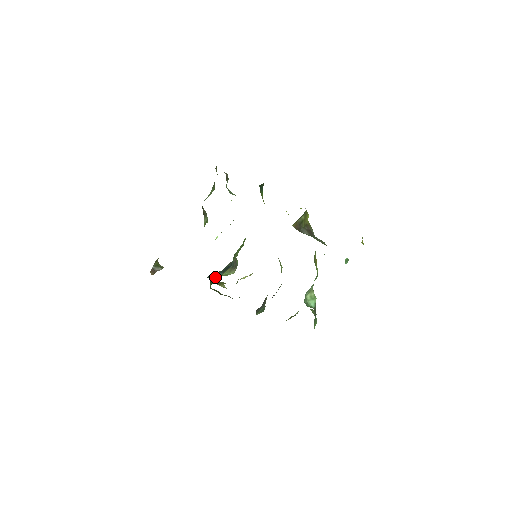
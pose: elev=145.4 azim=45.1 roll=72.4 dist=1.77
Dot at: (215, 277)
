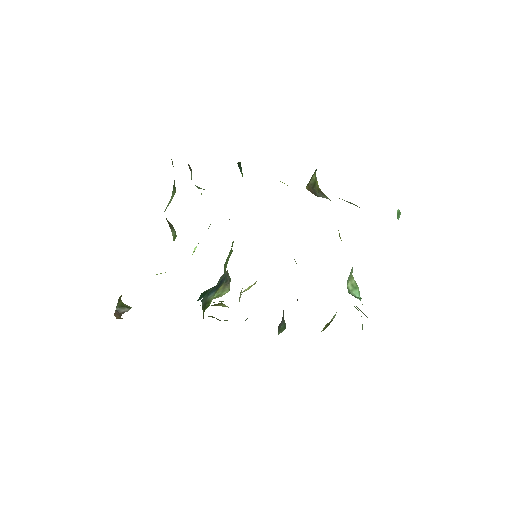
Dot at: (207, 299)
